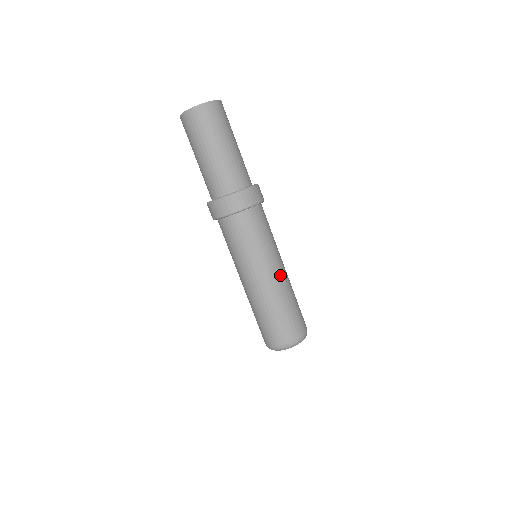
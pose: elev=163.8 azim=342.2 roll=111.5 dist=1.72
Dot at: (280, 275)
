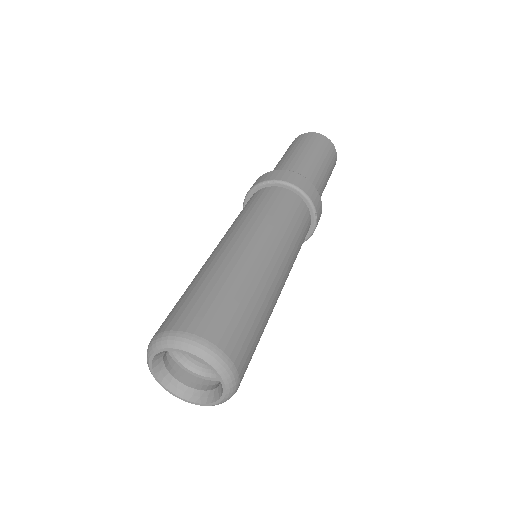
Dot at: (281, 290)
